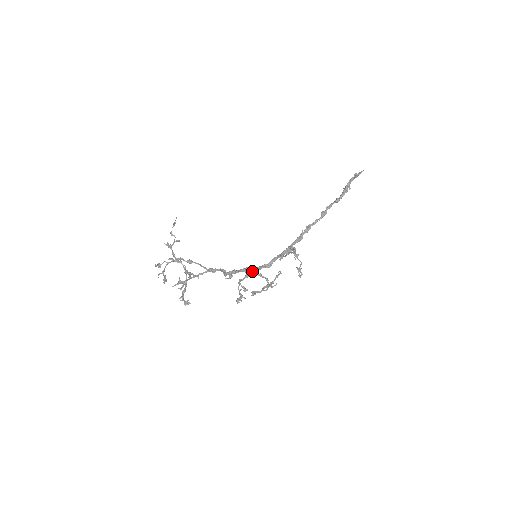
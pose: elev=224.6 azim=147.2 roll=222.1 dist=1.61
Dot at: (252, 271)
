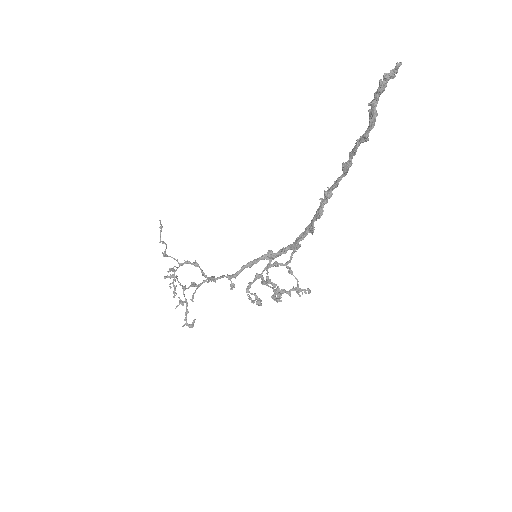
Dot at: (275, 256)
